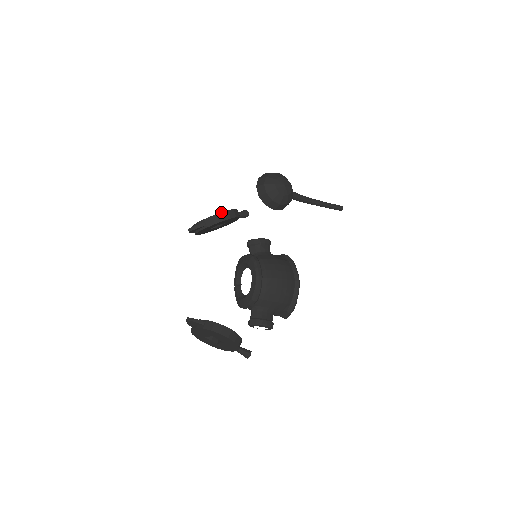
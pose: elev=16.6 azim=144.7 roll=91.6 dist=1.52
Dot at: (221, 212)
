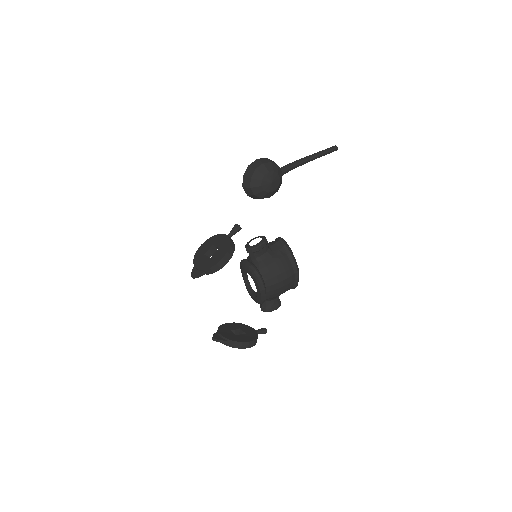
Dot at: (217, 263)
